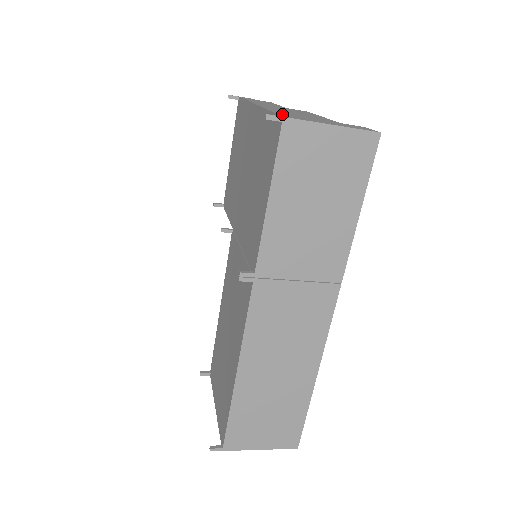
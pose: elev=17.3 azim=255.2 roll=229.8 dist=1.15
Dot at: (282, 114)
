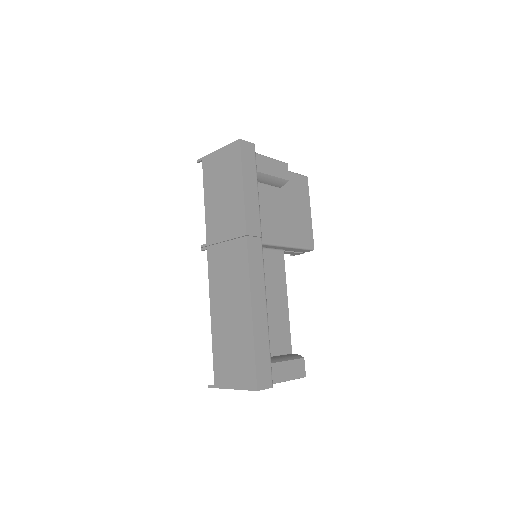
Dot at: occluded
